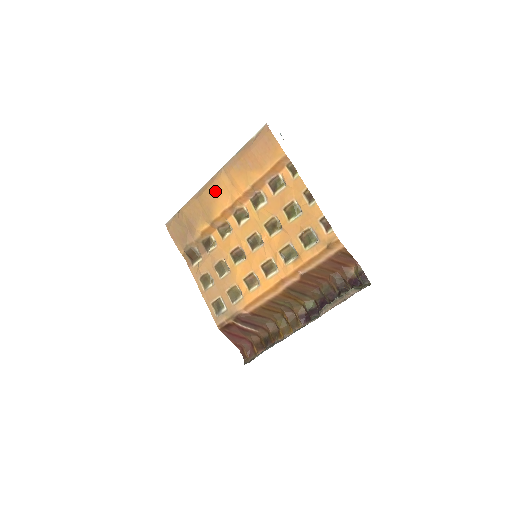
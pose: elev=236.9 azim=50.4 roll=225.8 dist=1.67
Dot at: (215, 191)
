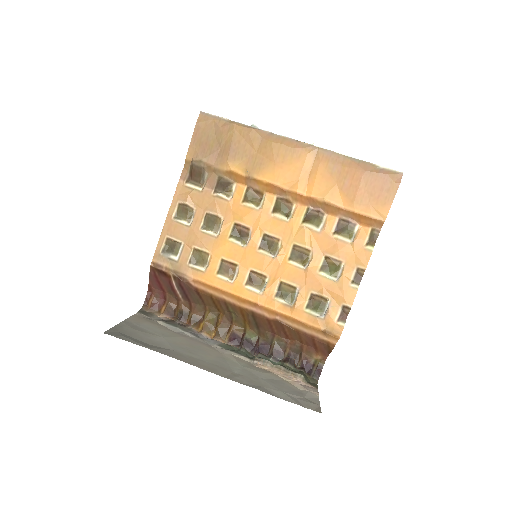
Dot at: (287, 157)
